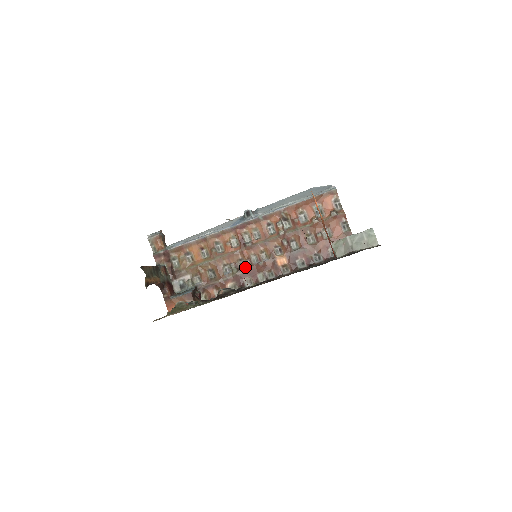
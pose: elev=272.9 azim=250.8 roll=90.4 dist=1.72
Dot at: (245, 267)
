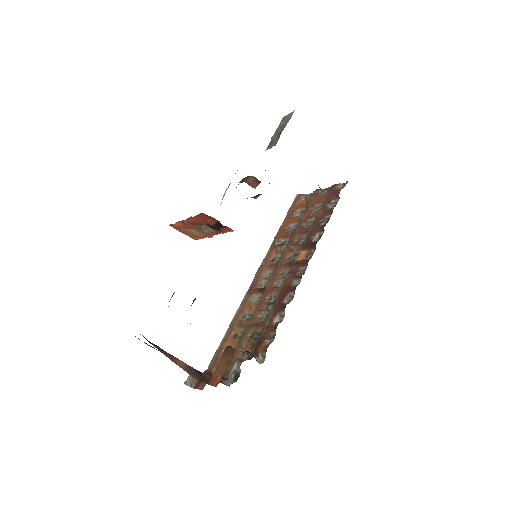
Dot at: (277, 295)
